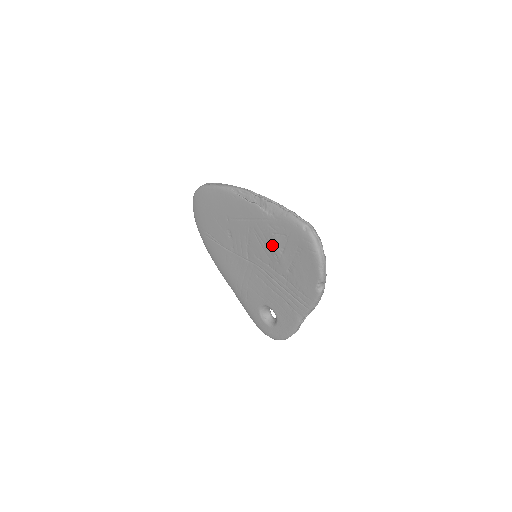
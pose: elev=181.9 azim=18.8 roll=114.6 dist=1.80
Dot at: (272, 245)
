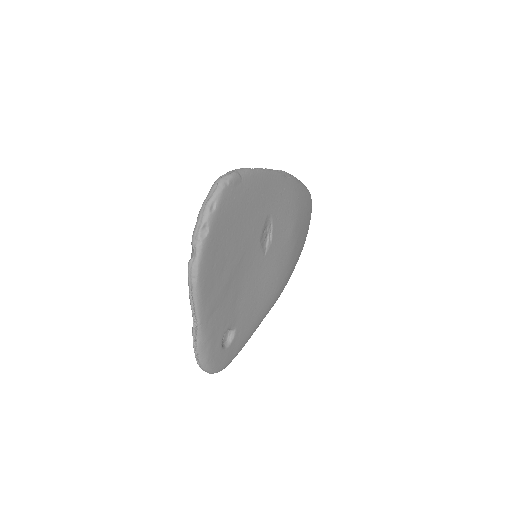
Dot at: occluded
